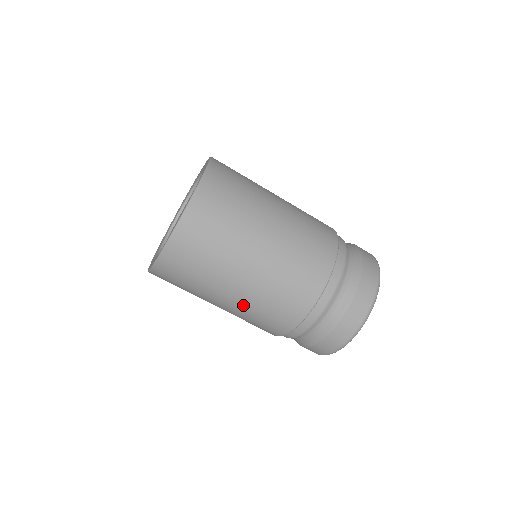
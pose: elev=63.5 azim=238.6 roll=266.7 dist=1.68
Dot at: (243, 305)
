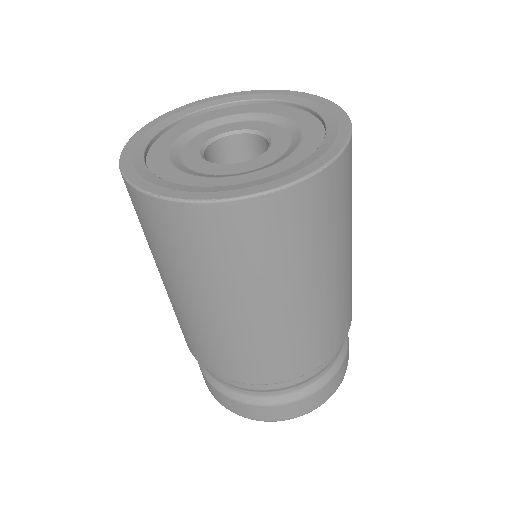
Dot at: (234, 330)
